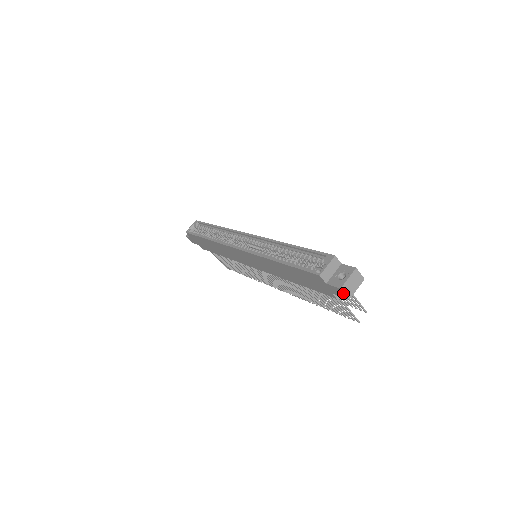
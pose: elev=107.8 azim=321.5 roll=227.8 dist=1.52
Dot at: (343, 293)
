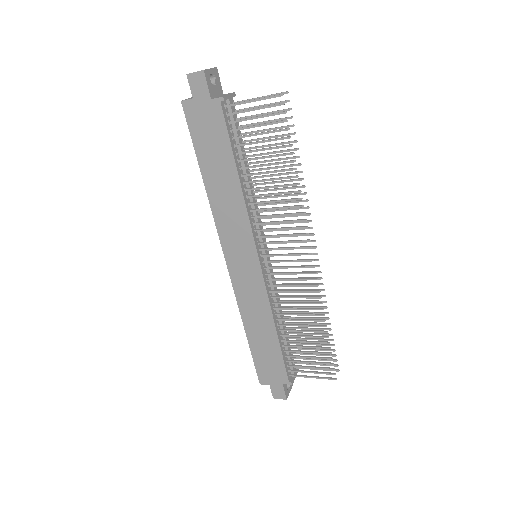
Dot at: (195, 75)
